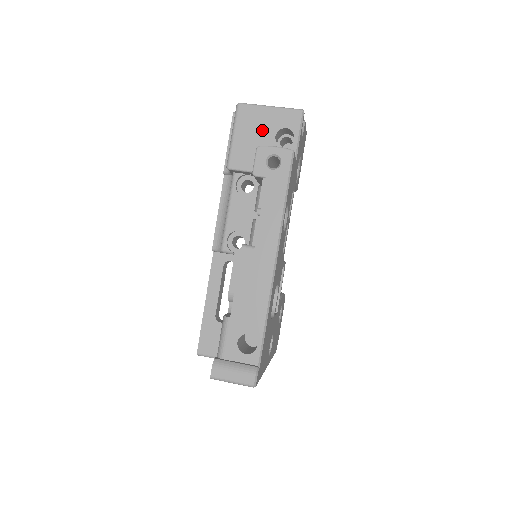
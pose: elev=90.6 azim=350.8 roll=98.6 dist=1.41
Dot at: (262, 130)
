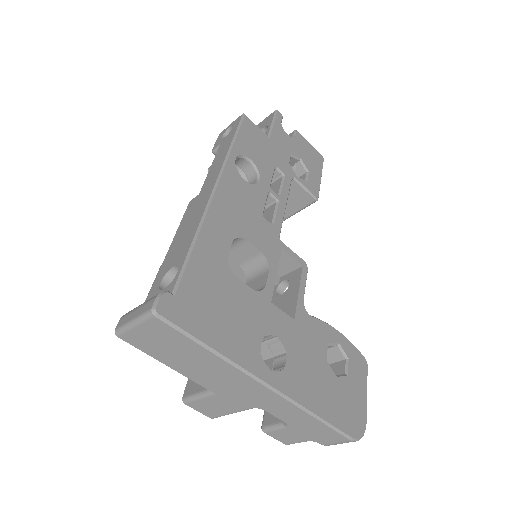
Dot at: occluded
